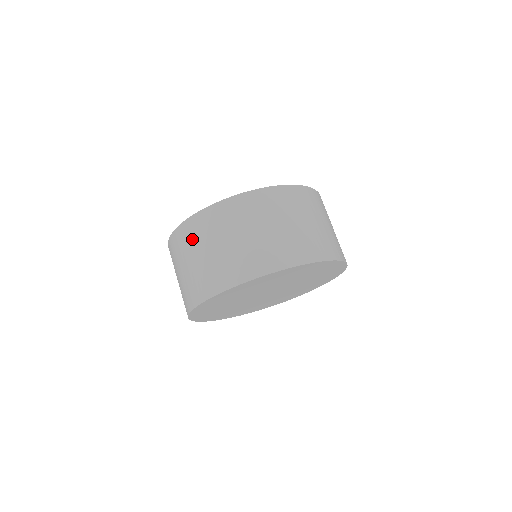
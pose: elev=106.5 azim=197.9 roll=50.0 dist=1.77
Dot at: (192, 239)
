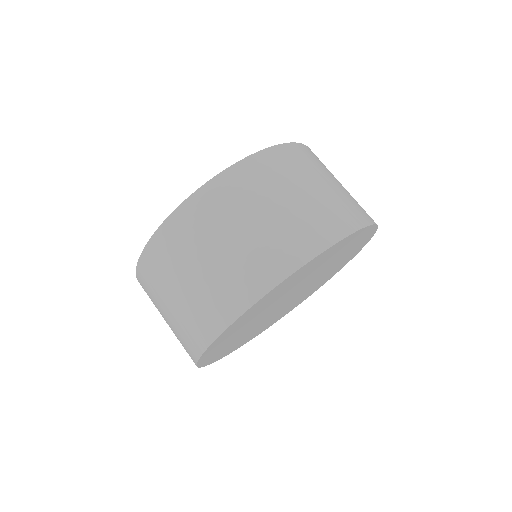
Dot at: occluded
